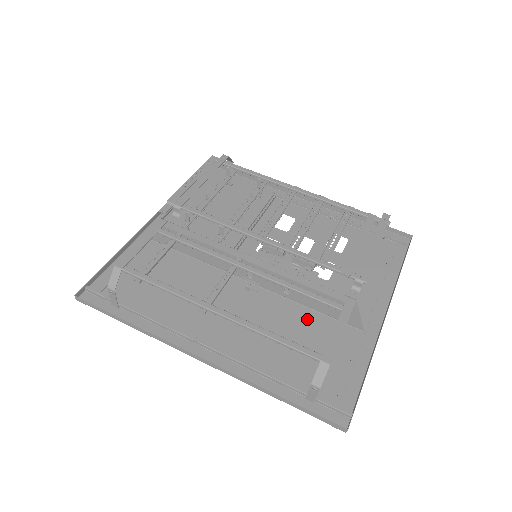
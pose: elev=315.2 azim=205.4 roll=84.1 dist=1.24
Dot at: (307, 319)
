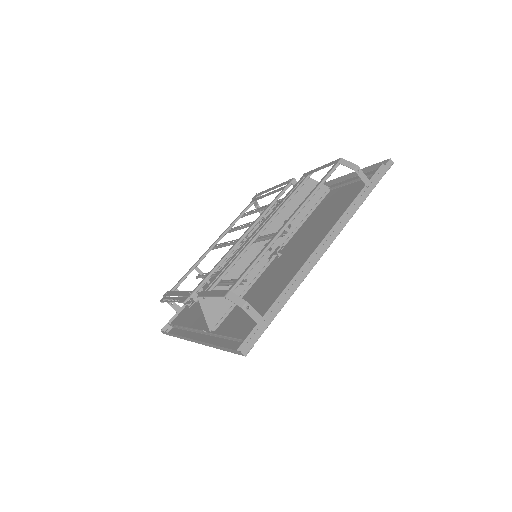
Dot at: (314, 216)
